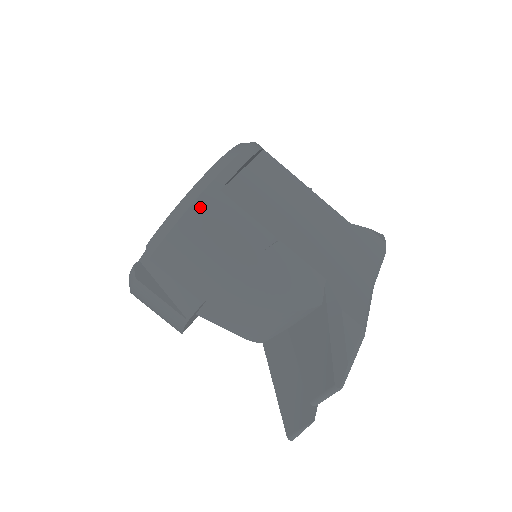
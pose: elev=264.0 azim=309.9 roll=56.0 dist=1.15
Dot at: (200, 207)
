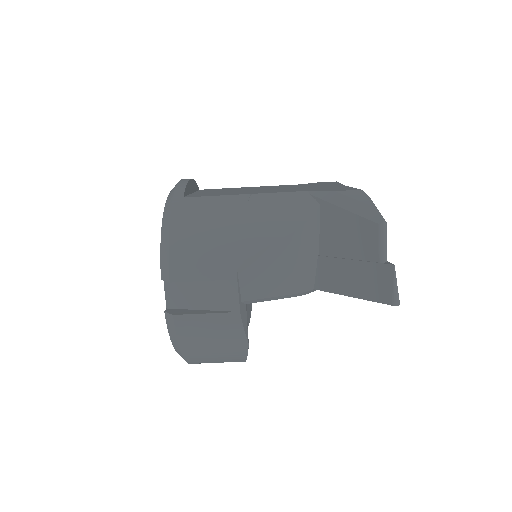
Dot at: (177, 214)
